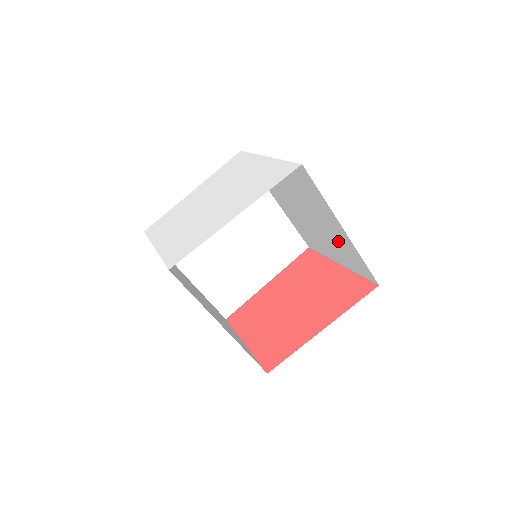
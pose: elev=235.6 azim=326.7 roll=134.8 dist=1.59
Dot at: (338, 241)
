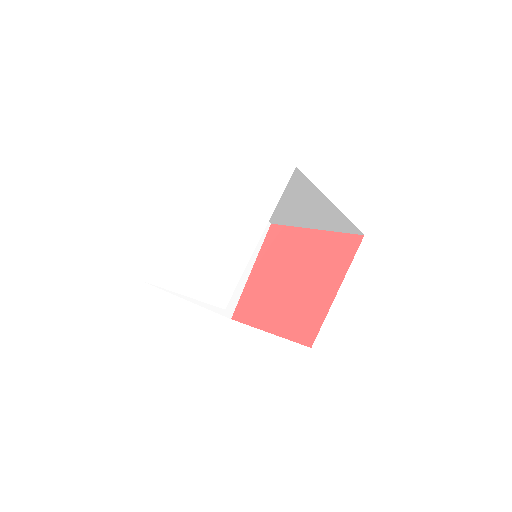
Dot at: (321, 214)
